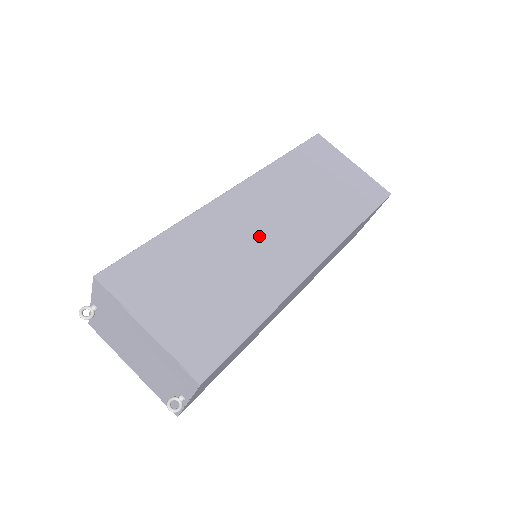
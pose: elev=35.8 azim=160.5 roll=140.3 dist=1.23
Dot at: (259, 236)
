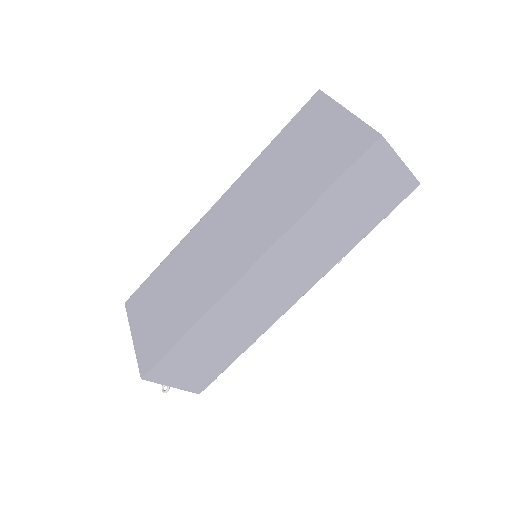
Dot at: (214, 249)
